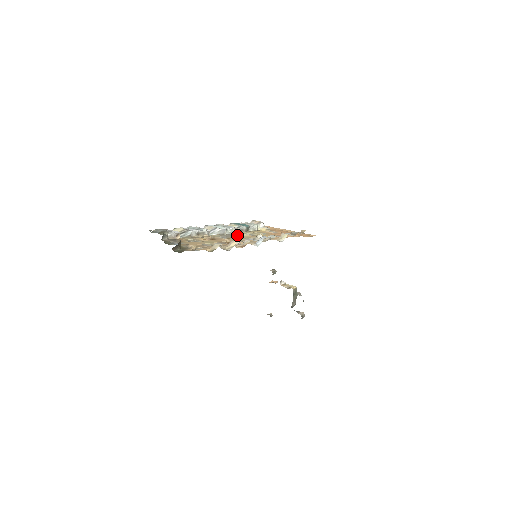
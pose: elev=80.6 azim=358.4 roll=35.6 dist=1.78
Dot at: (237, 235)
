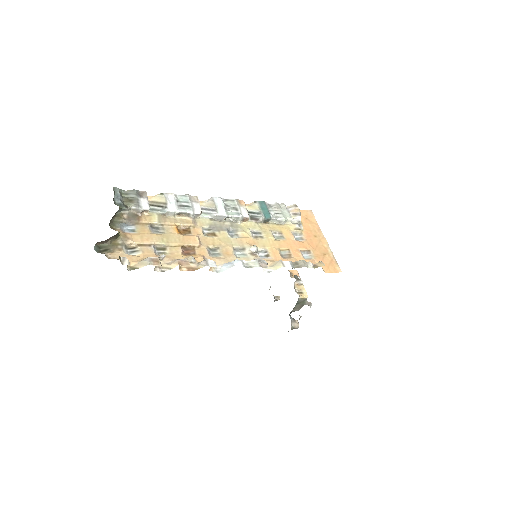
Dot at: (237, 229)
